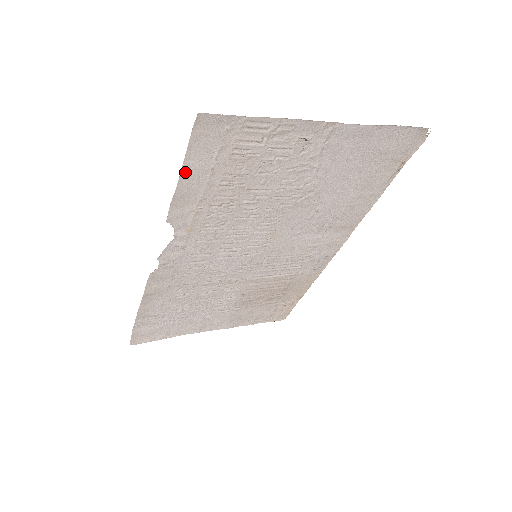
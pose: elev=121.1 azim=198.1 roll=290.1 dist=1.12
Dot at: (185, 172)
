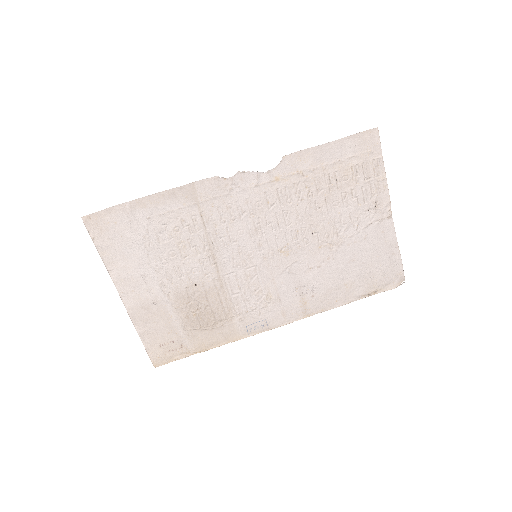
Dot at: (332, 144)
